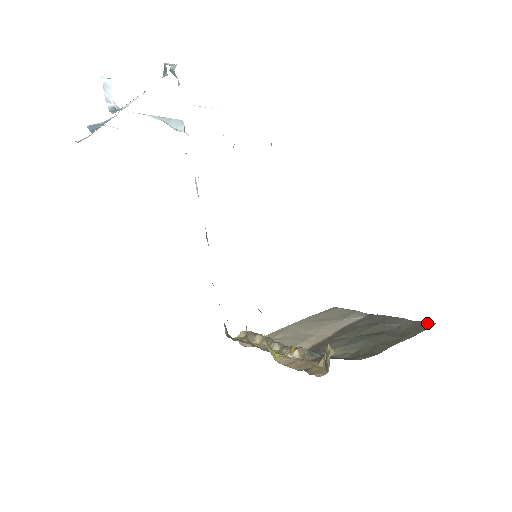
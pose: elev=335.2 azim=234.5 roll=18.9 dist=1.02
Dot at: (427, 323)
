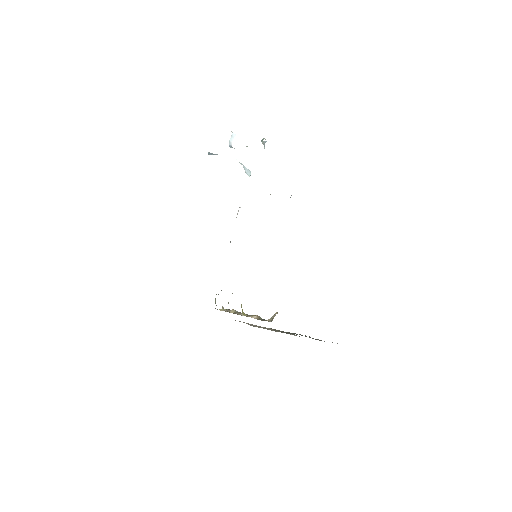
Dot at: occluded
